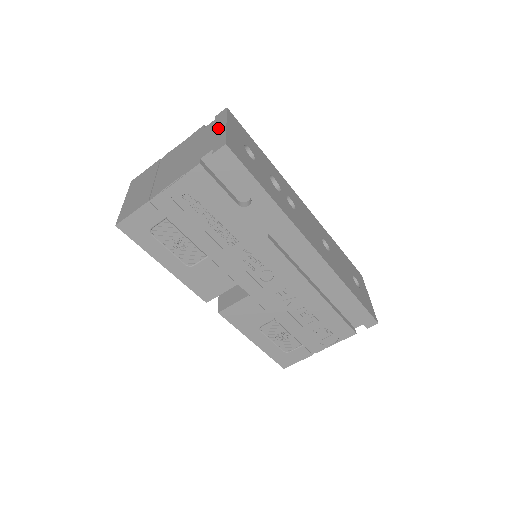
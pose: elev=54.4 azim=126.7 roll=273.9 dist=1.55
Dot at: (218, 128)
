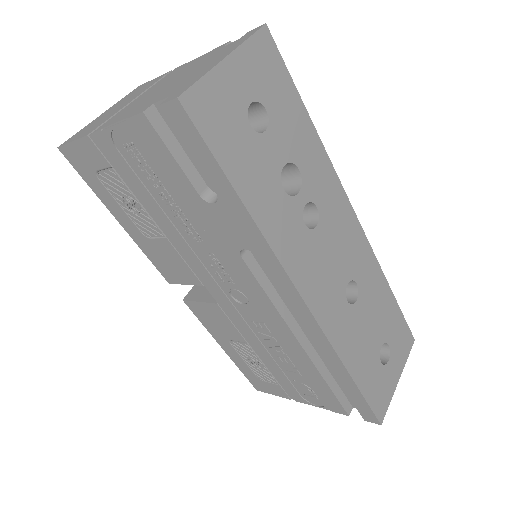
Dot at: (217, 58)
